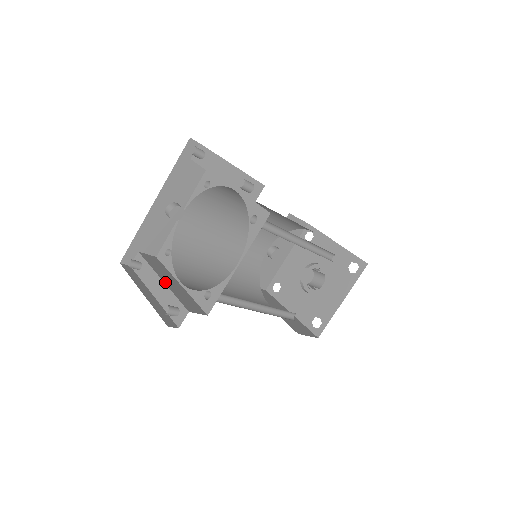
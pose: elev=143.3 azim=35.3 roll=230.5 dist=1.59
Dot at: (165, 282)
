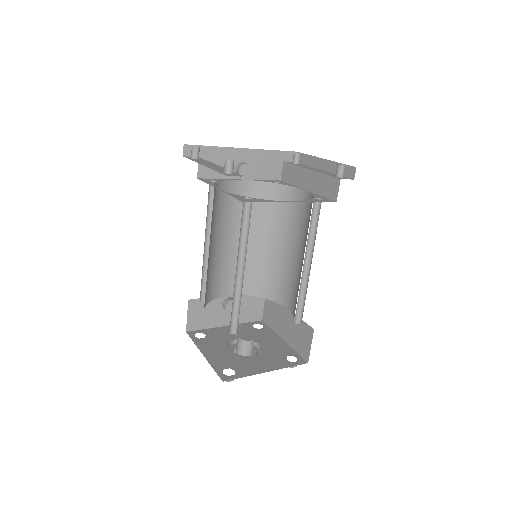
Dot at: occluded
